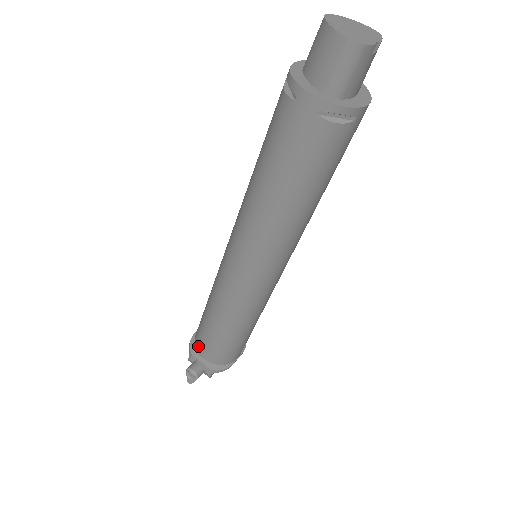
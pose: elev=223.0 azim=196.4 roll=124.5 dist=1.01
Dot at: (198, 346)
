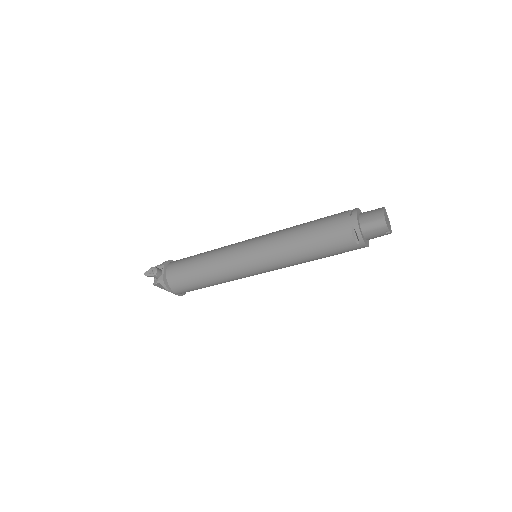
Dot at: (172, 265)
